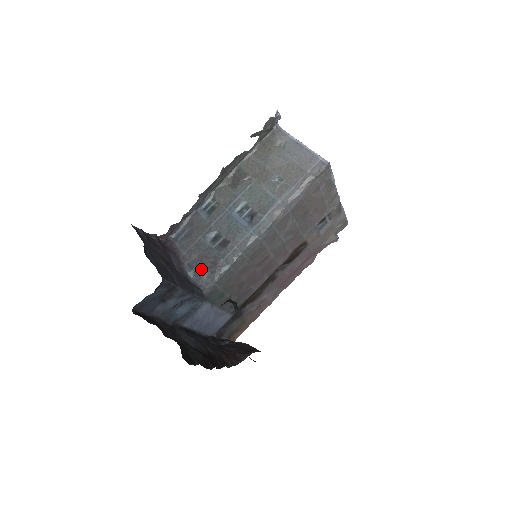
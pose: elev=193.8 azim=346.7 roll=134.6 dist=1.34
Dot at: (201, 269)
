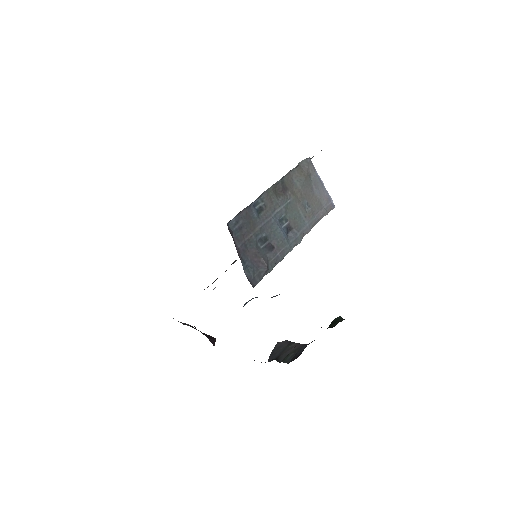
Dot at: (253, 266)
